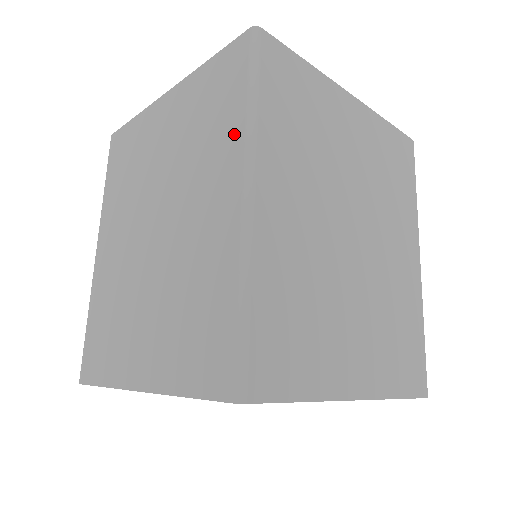
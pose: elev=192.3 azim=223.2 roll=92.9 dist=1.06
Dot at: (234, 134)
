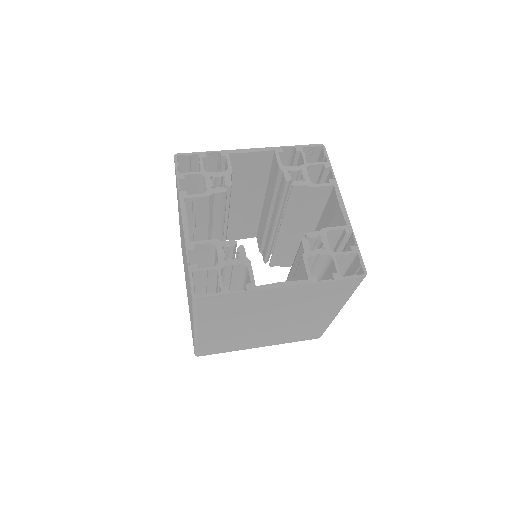
Dot at: (339, 302)
